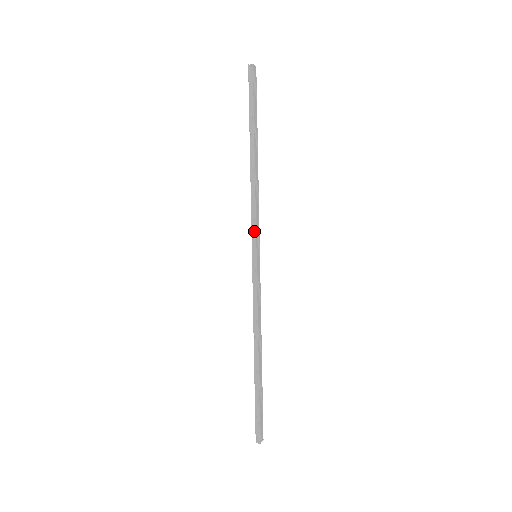
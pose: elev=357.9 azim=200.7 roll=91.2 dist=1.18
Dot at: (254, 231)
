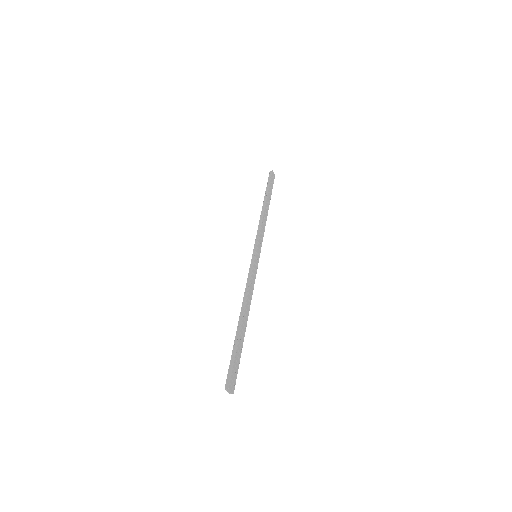
Dot at: (257, 240)
